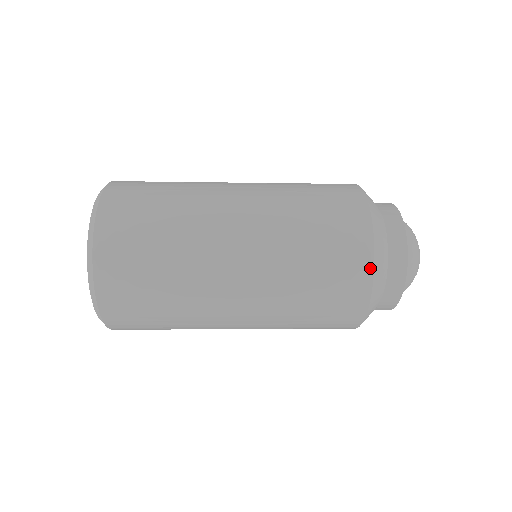
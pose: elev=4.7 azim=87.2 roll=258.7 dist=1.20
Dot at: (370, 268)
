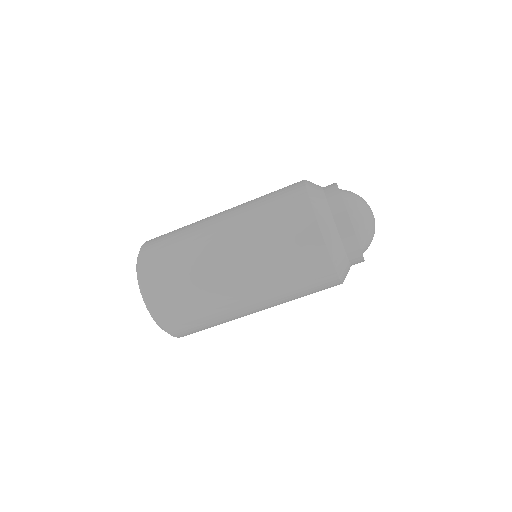
Dot at: (322, 245)
